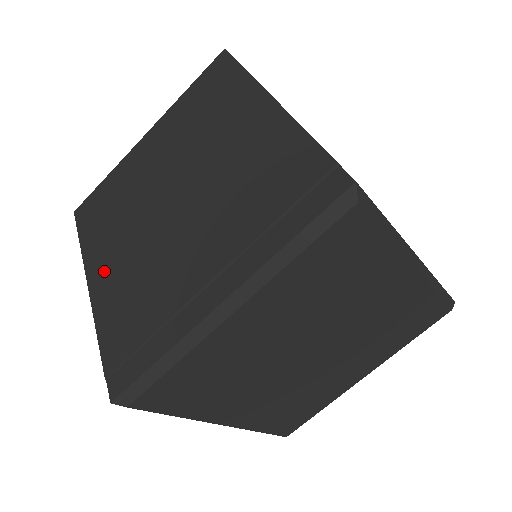
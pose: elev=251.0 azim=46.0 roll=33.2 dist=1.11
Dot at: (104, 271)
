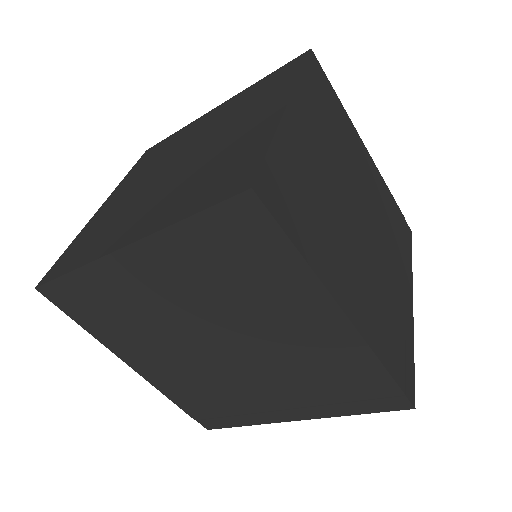
Dot at: (147, 365)
